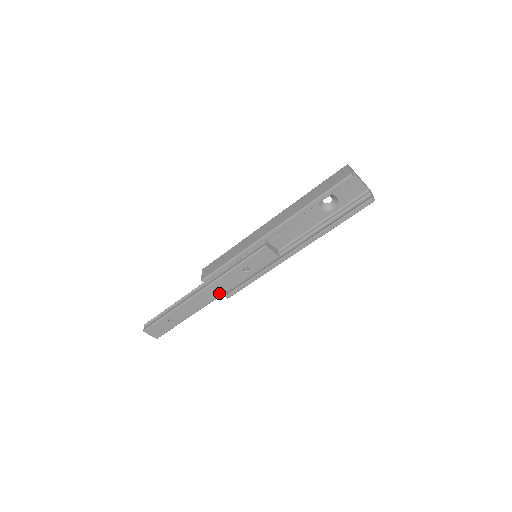
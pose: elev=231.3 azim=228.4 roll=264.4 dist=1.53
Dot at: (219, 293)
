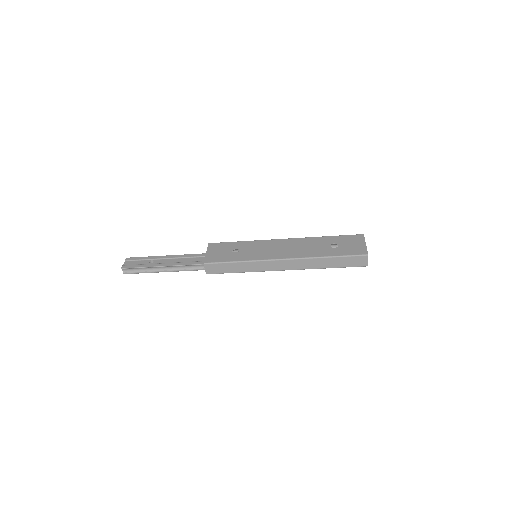
Dot at: occluded
